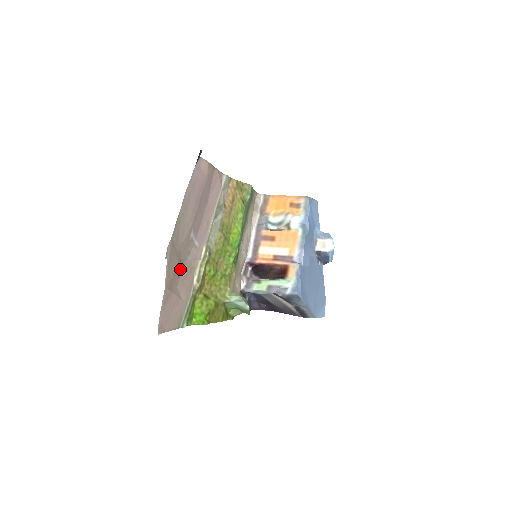
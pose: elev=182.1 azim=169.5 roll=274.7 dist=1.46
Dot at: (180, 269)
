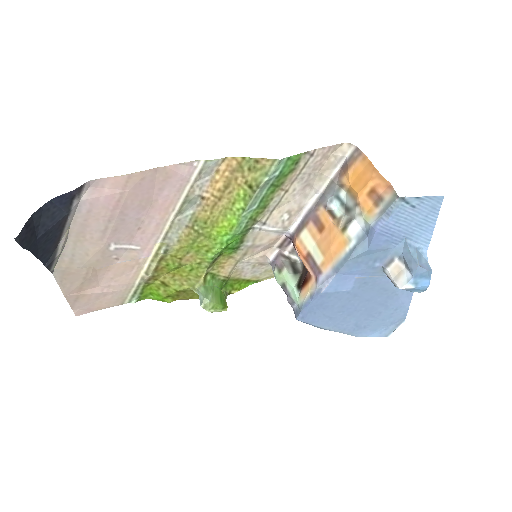
Dot at: (100, 274)
